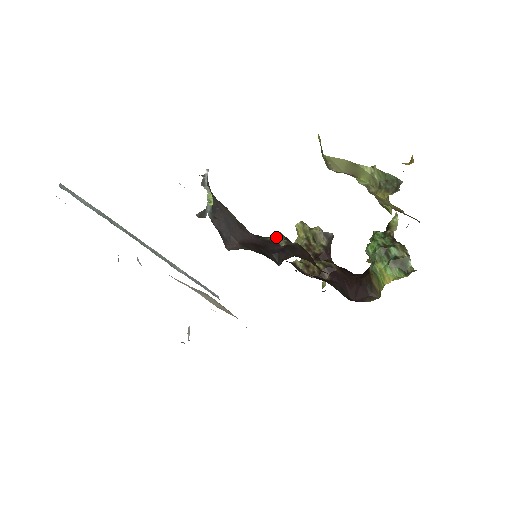
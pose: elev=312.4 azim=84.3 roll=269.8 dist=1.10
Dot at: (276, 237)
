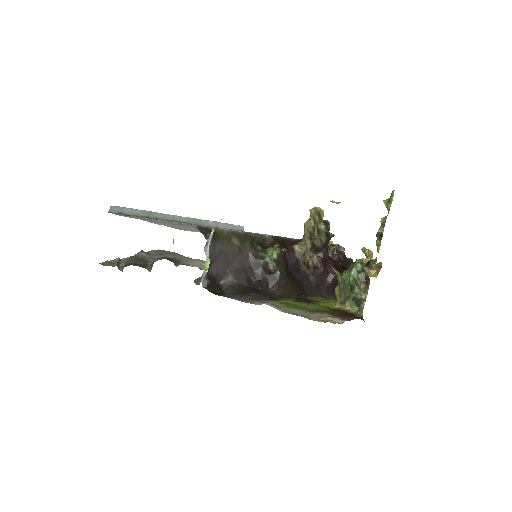
Dot at: (269, 258)
